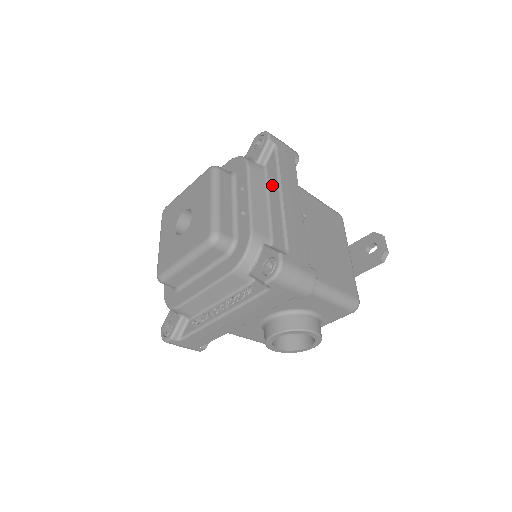
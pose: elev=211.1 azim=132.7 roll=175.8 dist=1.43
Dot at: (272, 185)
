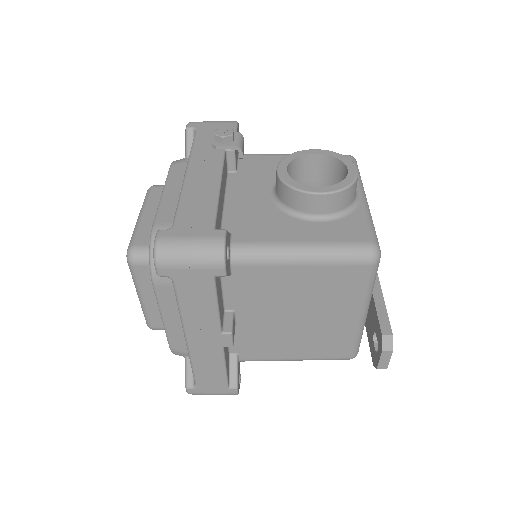
Dot at: occluded
